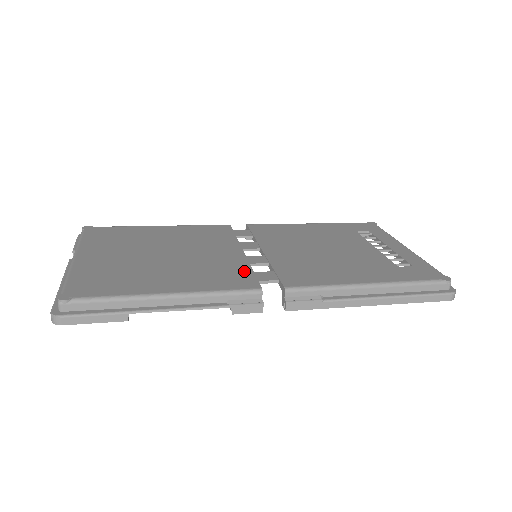
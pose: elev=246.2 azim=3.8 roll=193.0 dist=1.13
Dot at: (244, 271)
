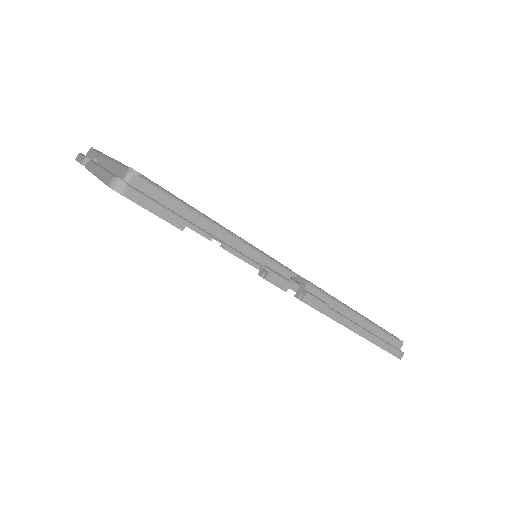
Dot at: occluded
